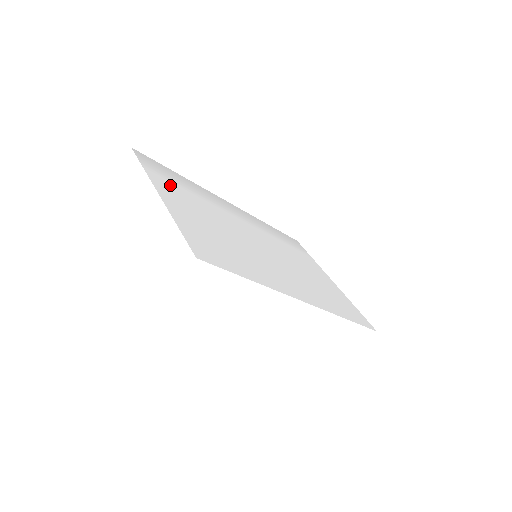
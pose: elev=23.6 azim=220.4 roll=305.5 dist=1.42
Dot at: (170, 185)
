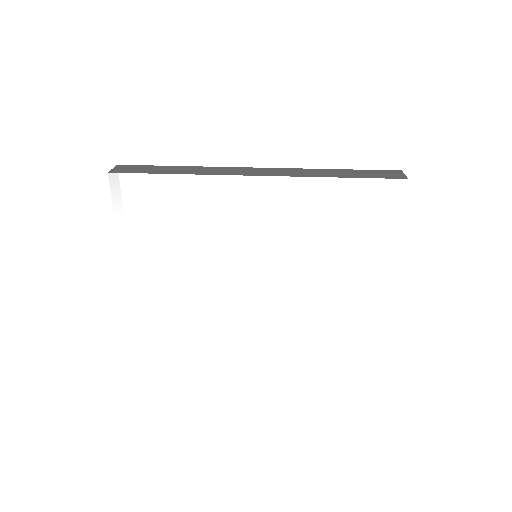
Dot at: (143, 224)
